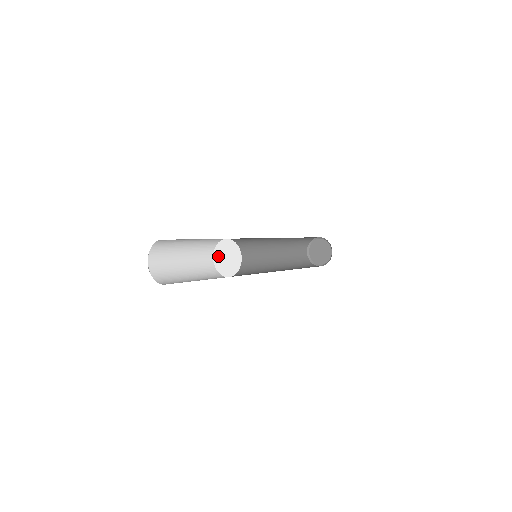
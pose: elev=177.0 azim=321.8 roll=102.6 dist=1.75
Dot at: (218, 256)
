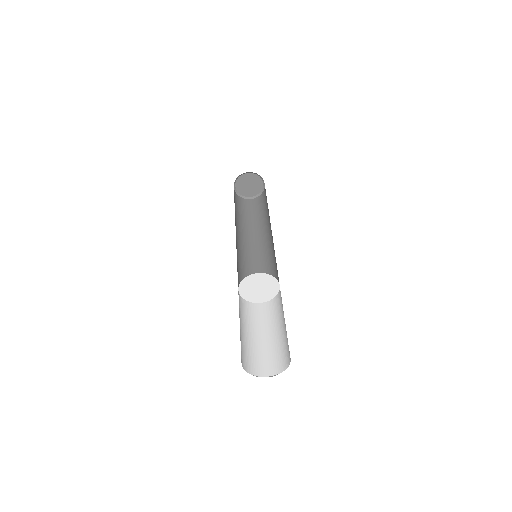
Dot at: (248, 294)
